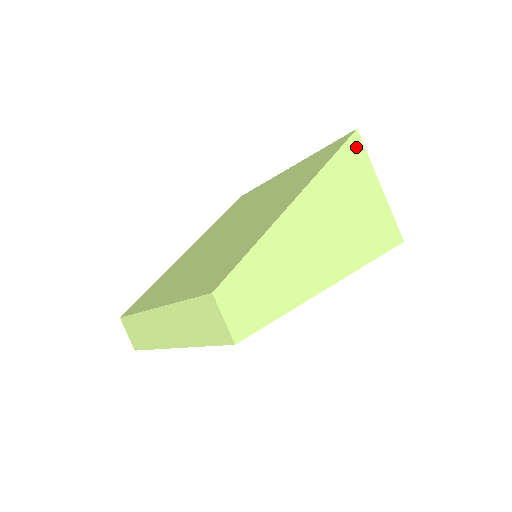
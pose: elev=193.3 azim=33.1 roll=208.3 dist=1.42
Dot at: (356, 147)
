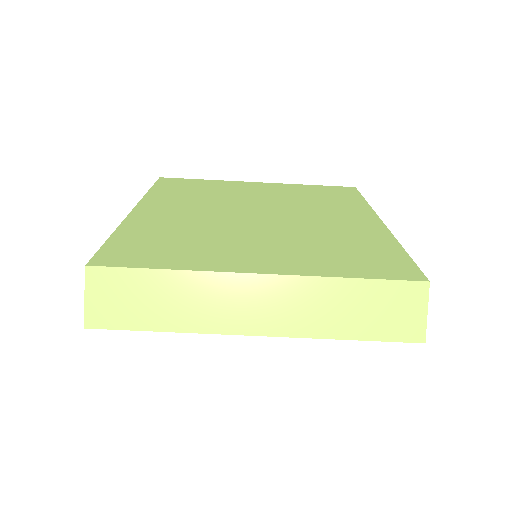
Dot at: occluded
